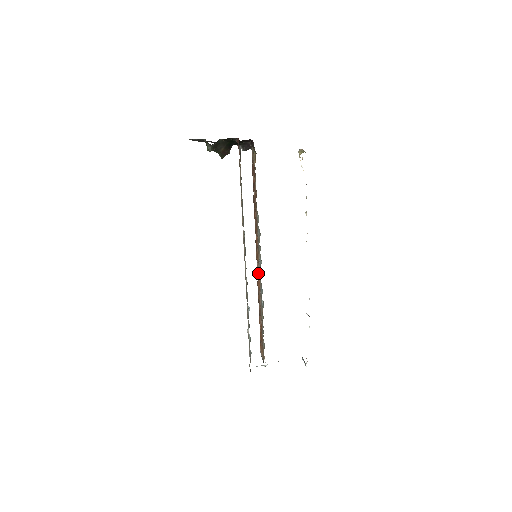
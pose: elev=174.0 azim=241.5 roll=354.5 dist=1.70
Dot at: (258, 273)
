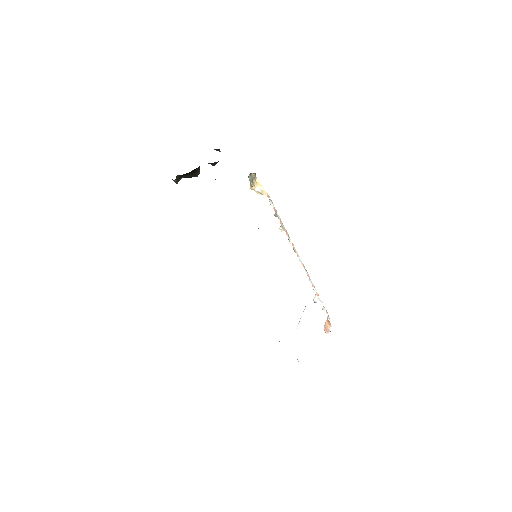
Dot at: occluded
